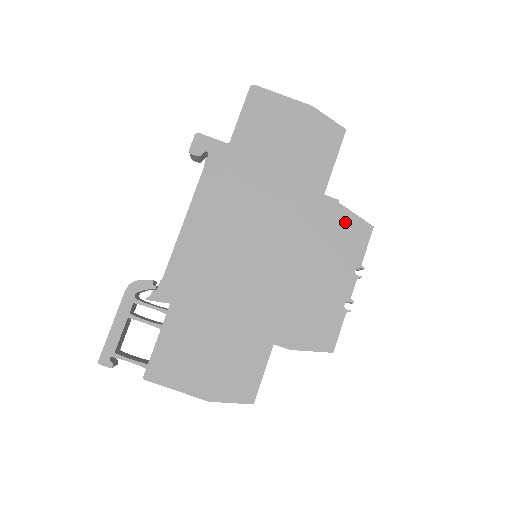
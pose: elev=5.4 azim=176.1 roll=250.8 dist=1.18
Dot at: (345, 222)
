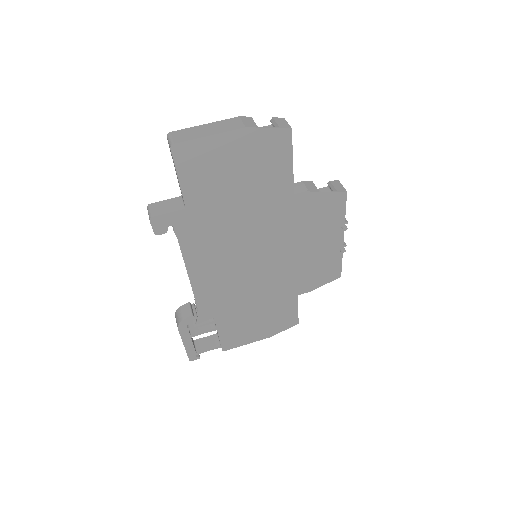
Dot at: (321, 203)
